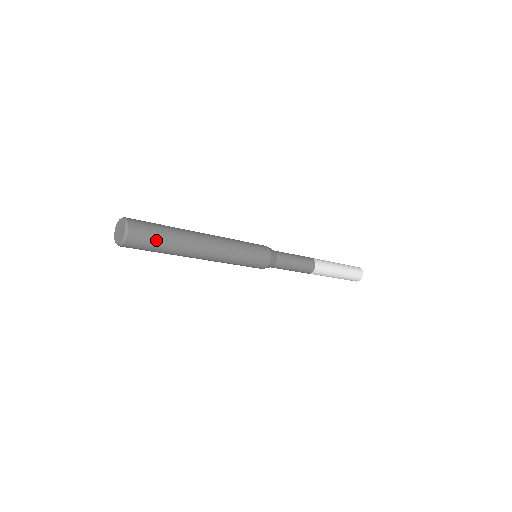
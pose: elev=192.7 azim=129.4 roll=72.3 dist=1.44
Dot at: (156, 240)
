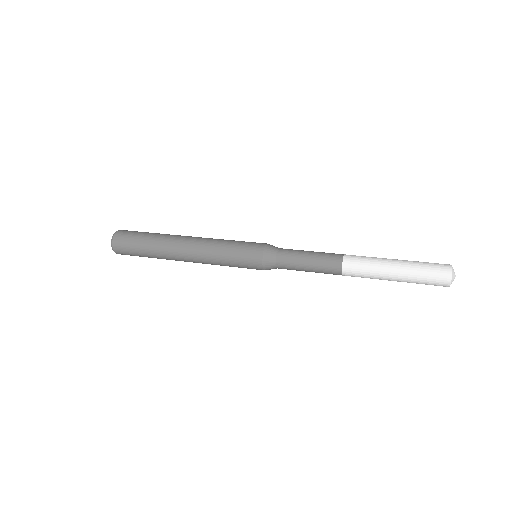
Dot at: (138, 255)
